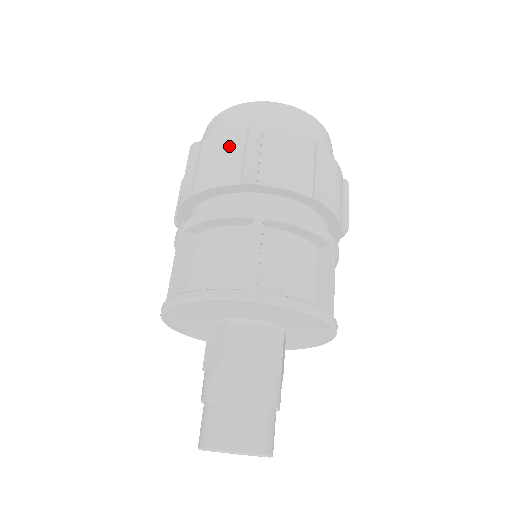
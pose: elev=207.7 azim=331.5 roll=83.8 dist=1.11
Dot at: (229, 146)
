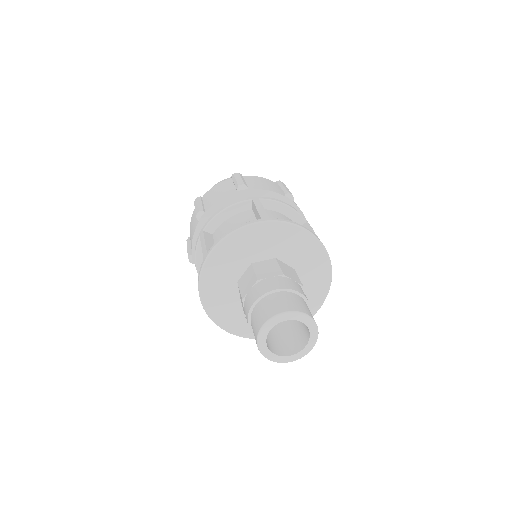
Dot at: (223, 186)
